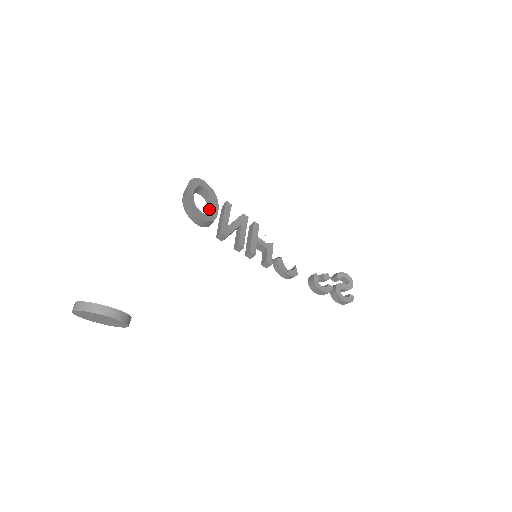
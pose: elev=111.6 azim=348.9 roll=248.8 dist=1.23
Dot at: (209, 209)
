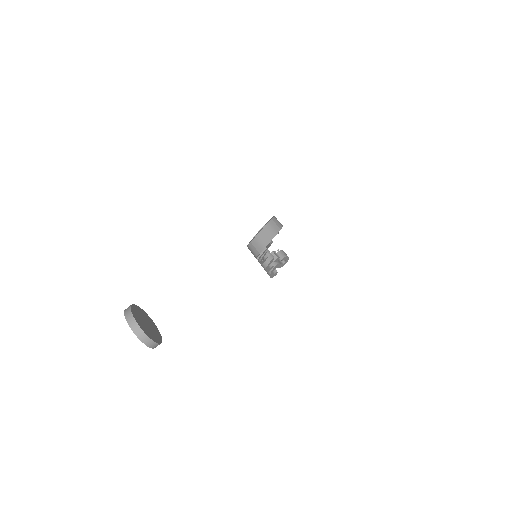
Dot at: occluded
